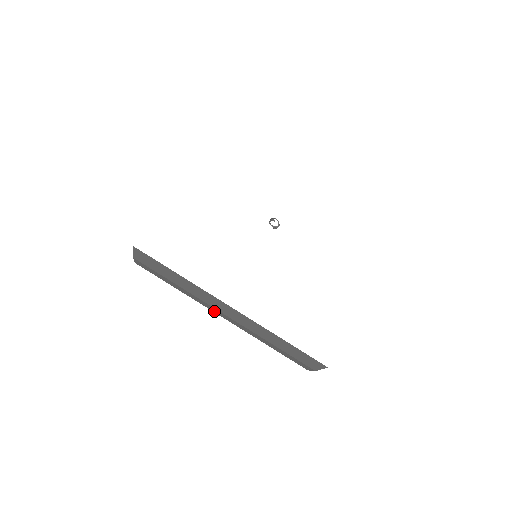
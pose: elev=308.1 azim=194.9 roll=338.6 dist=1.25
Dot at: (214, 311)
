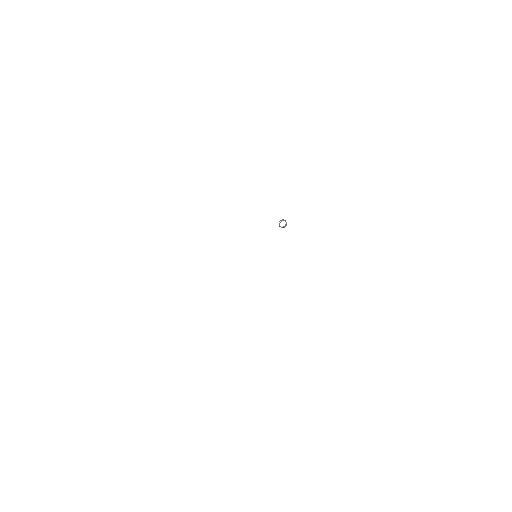
Dot at: occluded
